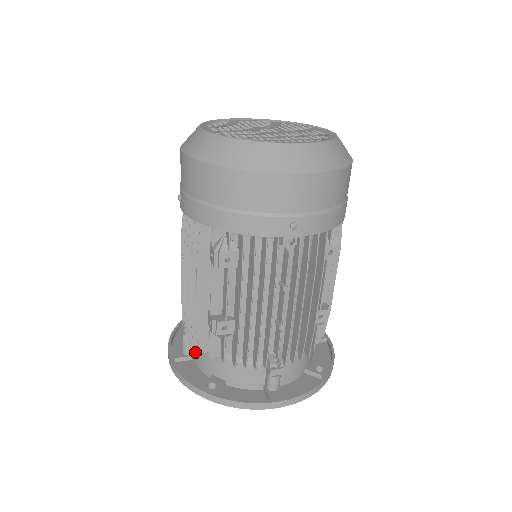
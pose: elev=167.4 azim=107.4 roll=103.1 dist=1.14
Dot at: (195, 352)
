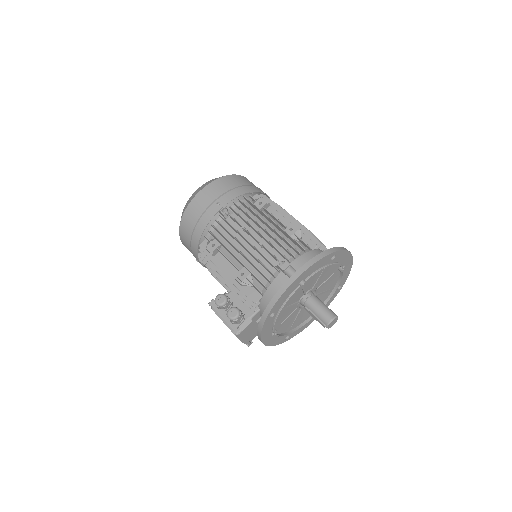
Dot at: occluded
